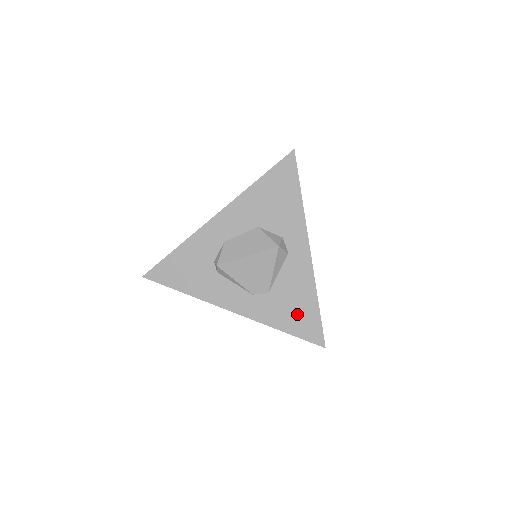
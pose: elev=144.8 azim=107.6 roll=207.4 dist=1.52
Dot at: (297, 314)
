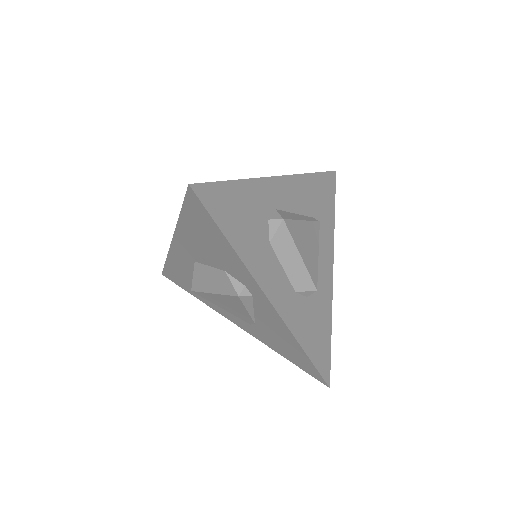
Dot at: occluded
